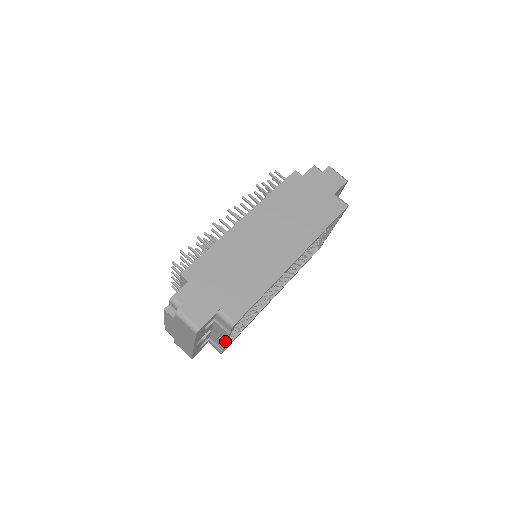
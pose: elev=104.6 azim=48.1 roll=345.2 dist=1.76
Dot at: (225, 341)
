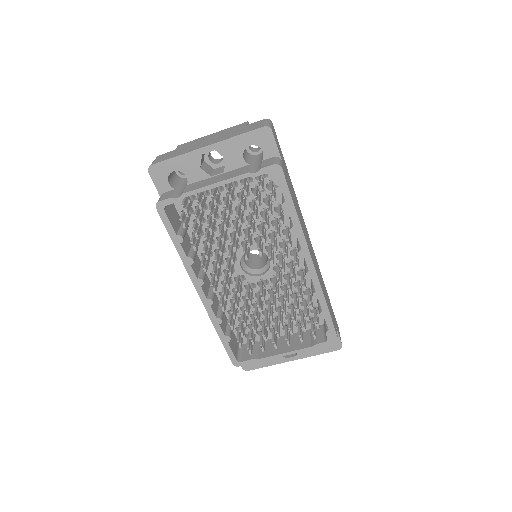
Dot at: (217, 182)
